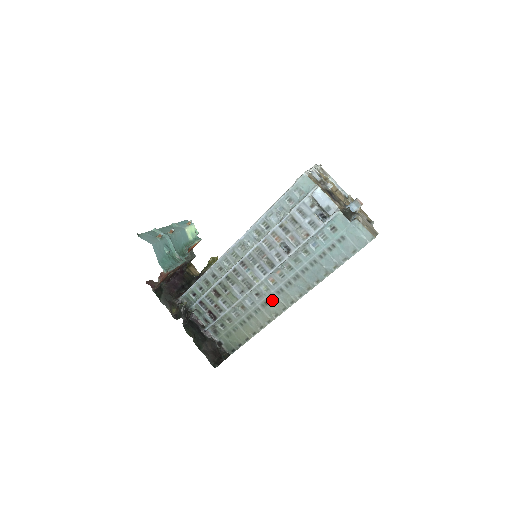
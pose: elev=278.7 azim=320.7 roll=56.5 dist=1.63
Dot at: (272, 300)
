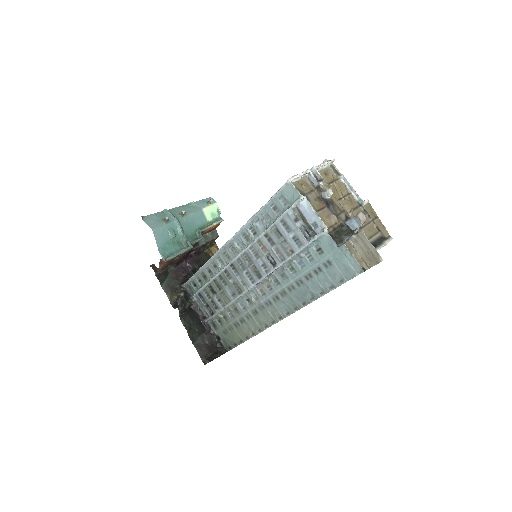
Dot at: (261, 310)
